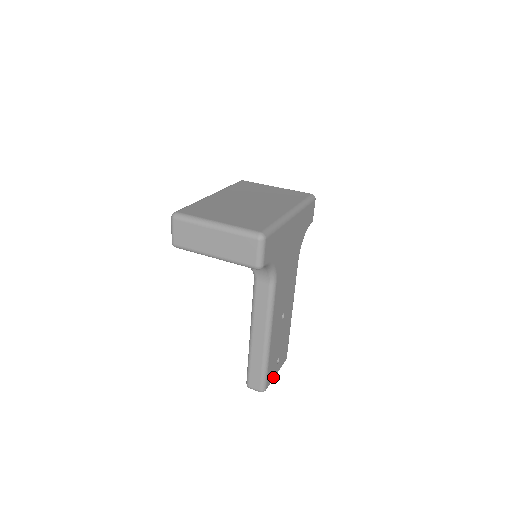
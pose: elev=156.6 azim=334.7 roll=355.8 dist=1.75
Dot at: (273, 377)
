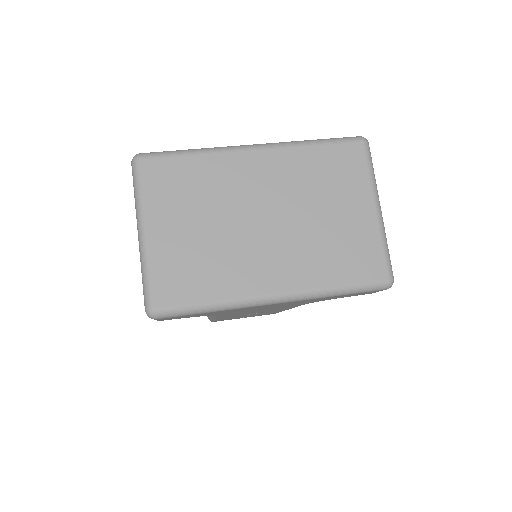
Dot at: occluded
